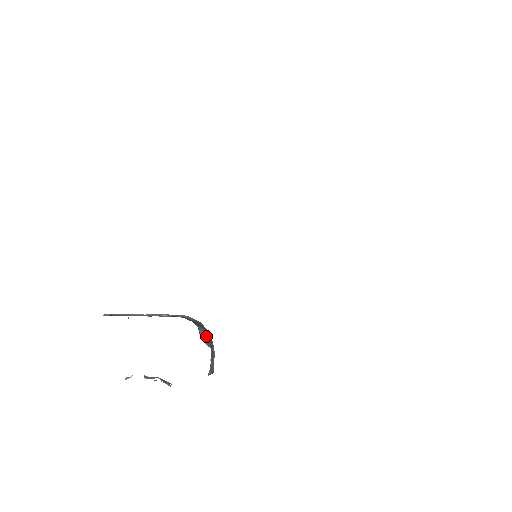
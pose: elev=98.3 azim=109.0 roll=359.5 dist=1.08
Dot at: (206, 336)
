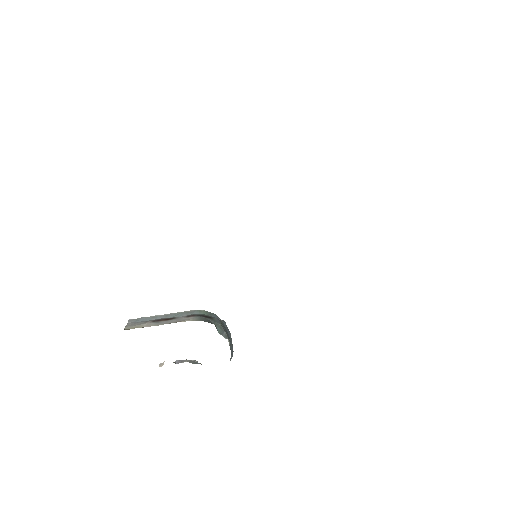
Dot at: (223, 330)
